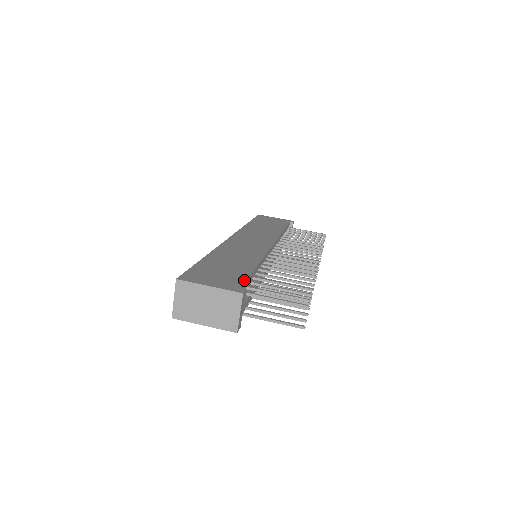
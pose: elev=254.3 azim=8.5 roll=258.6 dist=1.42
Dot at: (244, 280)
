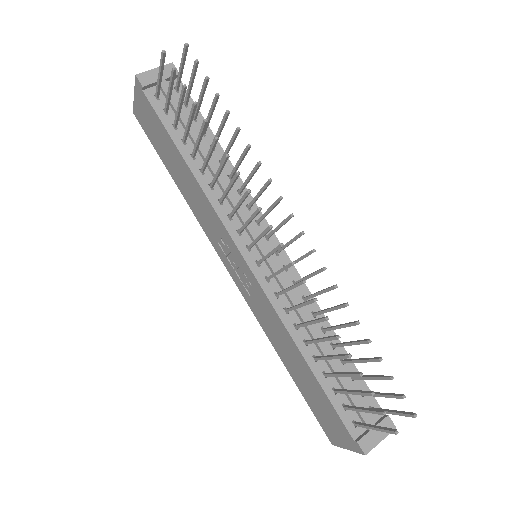
Dot at: (190, 97)
